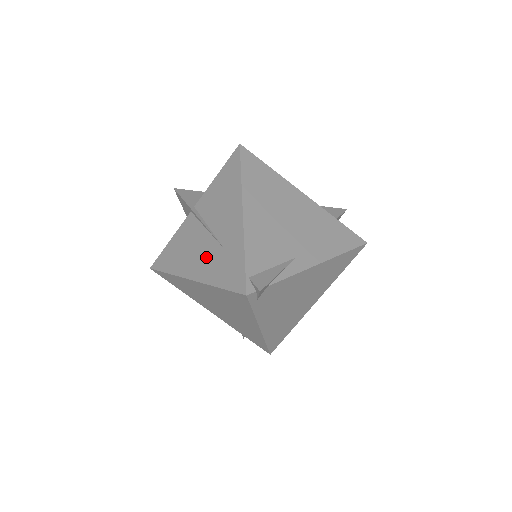
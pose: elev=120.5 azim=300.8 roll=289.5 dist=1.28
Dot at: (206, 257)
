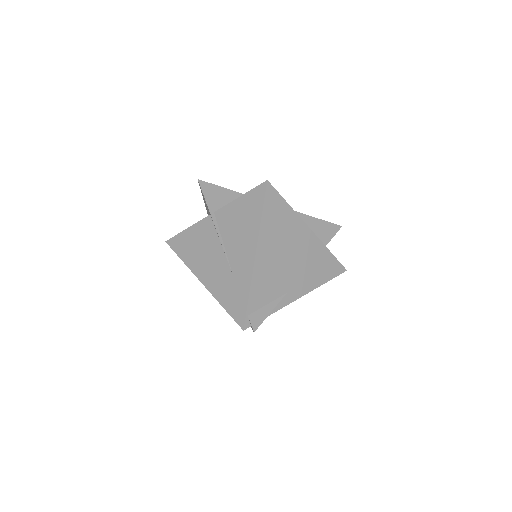
Dot at: (217, 272)
